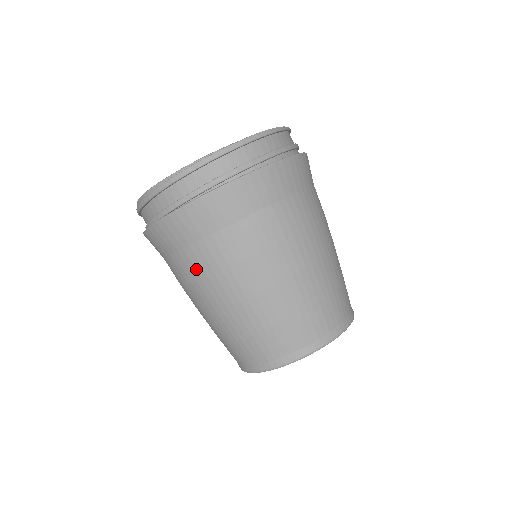
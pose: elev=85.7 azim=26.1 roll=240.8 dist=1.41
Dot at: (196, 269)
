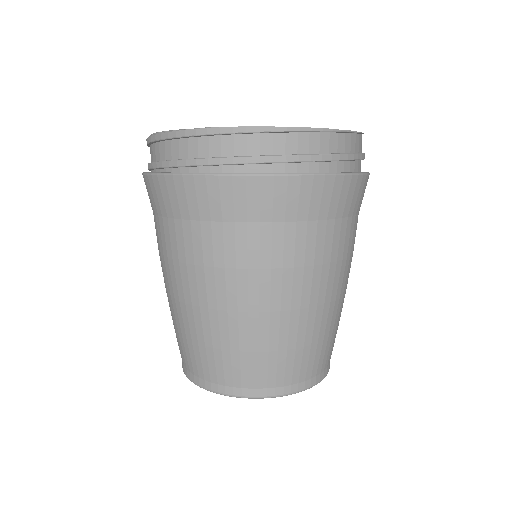
Dot at: occluded
